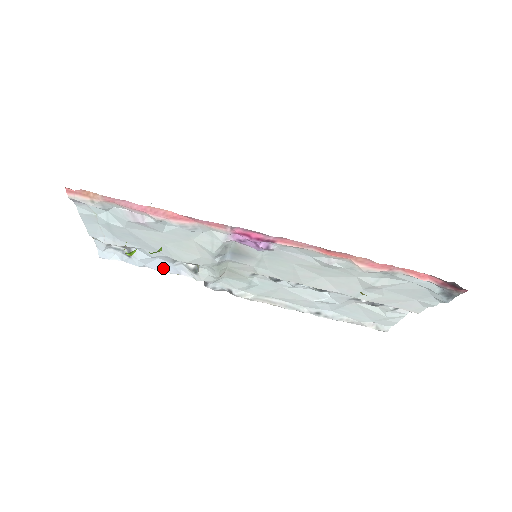
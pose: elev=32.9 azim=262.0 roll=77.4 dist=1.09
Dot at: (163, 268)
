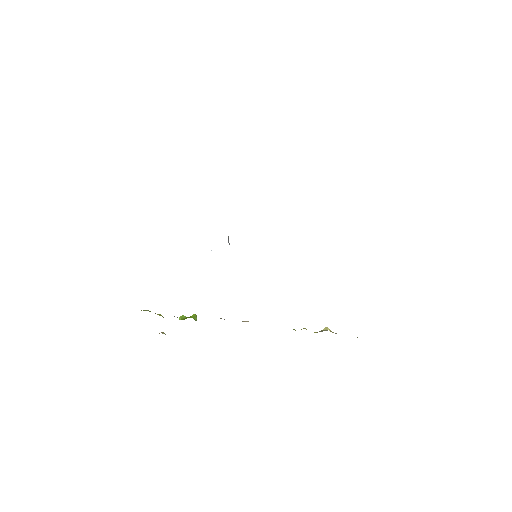
Dot at: occluded
